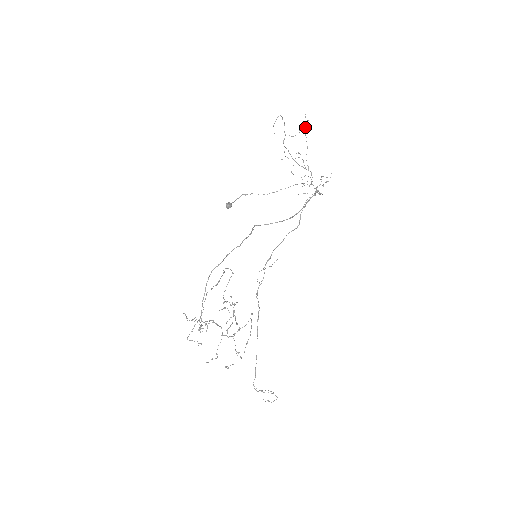
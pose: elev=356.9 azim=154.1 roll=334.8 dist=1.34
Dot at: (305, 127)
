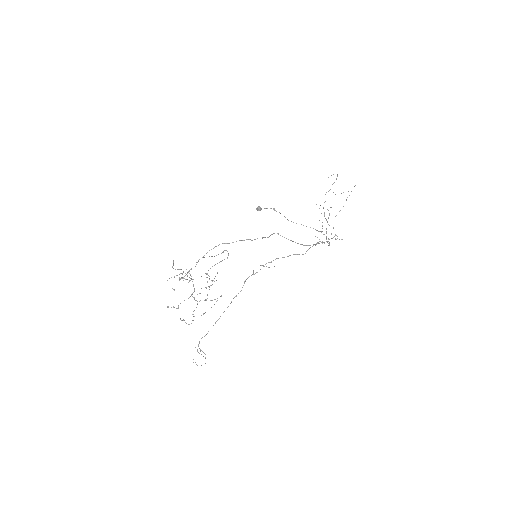
Dot at: occluded
